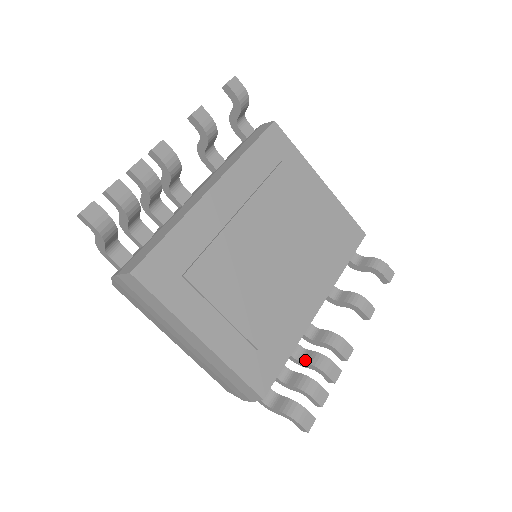
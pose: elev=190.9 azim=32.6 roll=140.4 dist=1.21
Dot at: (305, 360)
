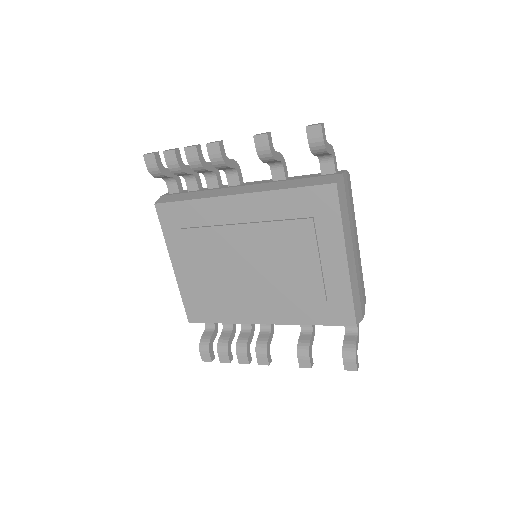
Dot at: (241, 335)
